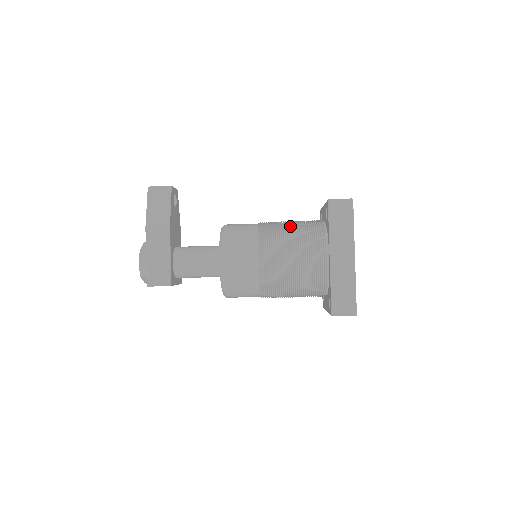
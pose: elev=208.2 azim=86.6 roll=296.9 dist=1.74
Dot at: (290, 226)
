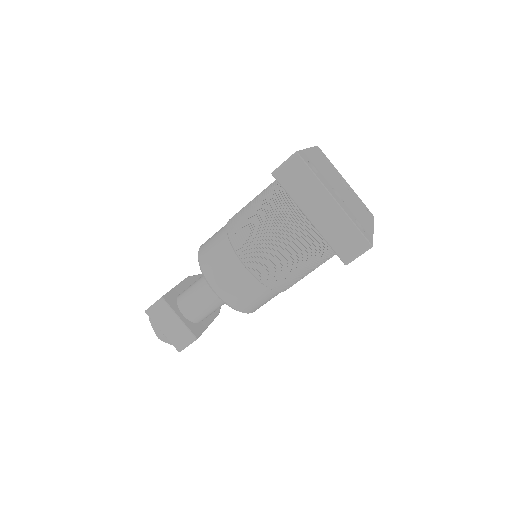
Dot at: occluded
